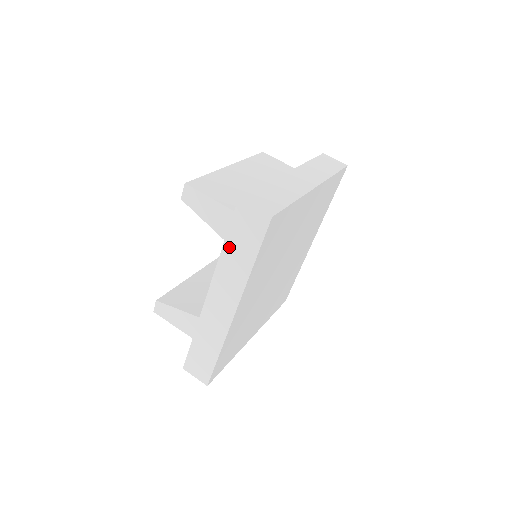
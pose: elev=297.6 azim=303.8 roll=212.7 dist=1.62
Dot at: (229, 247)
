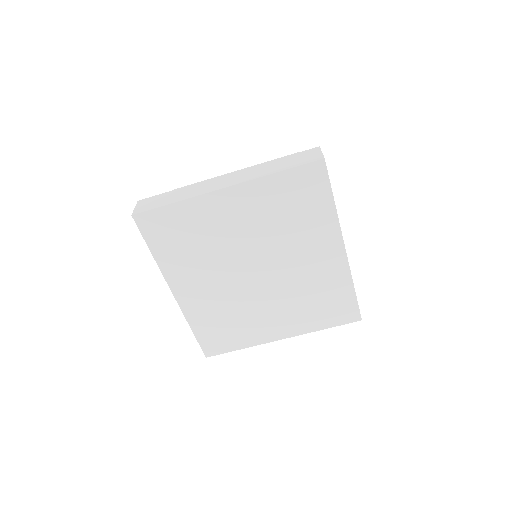
Dot at: occluded
